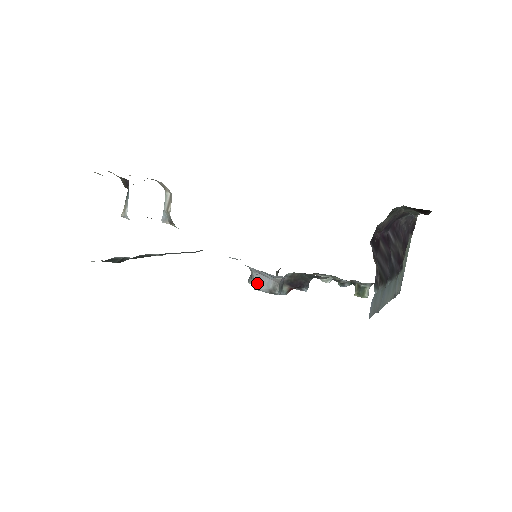
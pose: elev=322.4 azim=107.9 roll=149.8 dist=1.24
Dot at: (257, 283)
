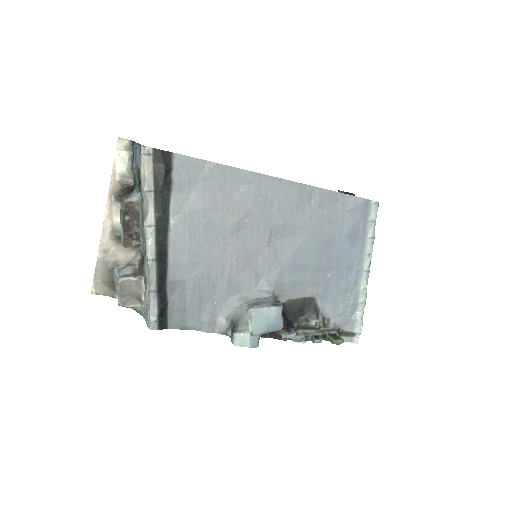
Dot at: (256, 304)
